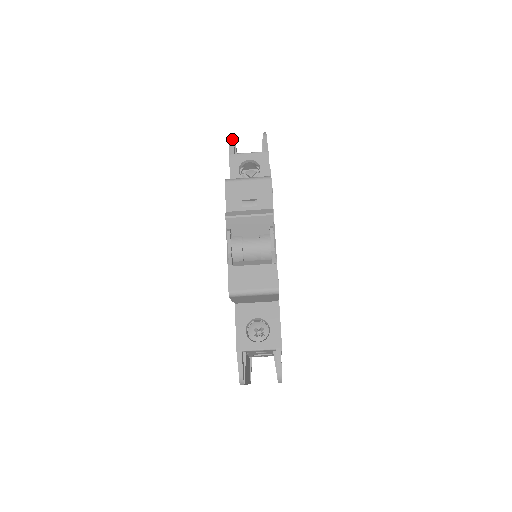
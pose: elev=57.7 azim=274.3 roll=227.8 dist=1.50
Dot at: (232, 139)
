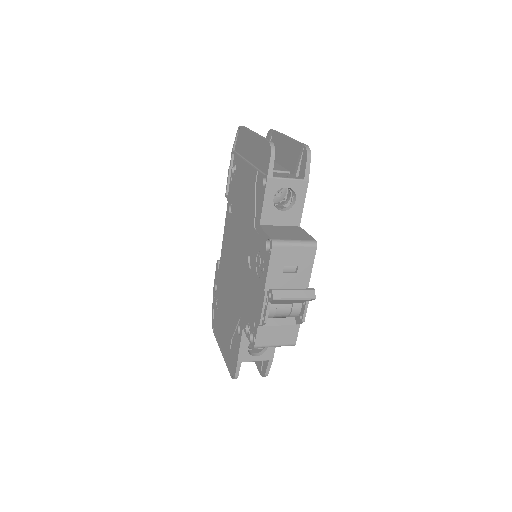
Dot at: (274, 156)
